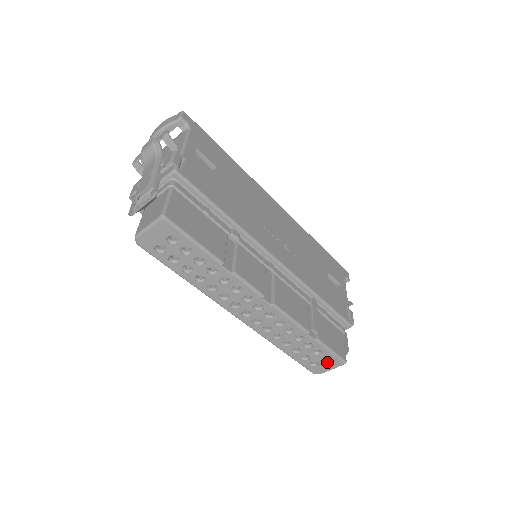
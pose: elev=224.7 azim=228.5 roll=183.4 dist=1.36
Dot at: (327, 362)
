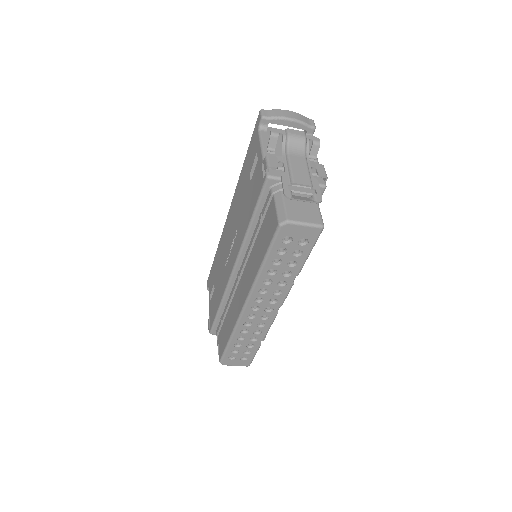
Dot at: (241, 360)
